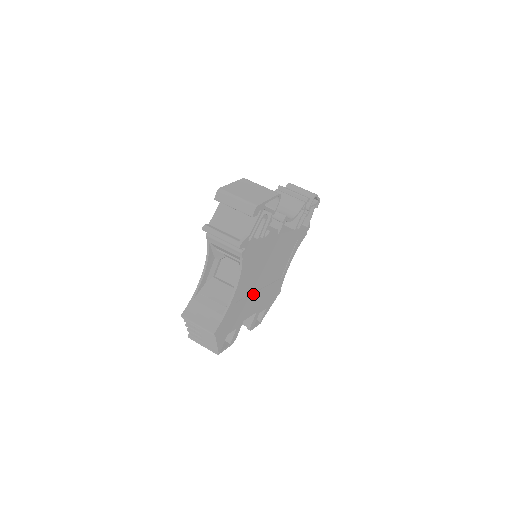
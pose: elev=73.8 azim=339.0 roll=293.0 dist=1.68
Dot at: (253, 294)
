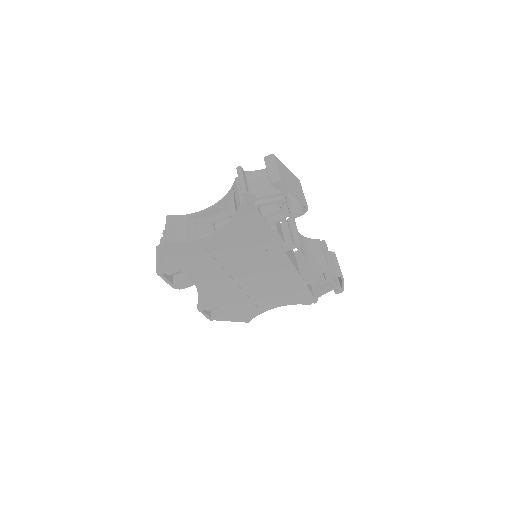
Dot at: (224, 271)
